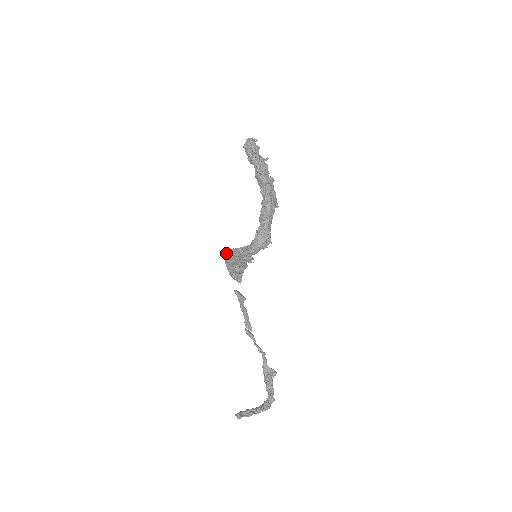
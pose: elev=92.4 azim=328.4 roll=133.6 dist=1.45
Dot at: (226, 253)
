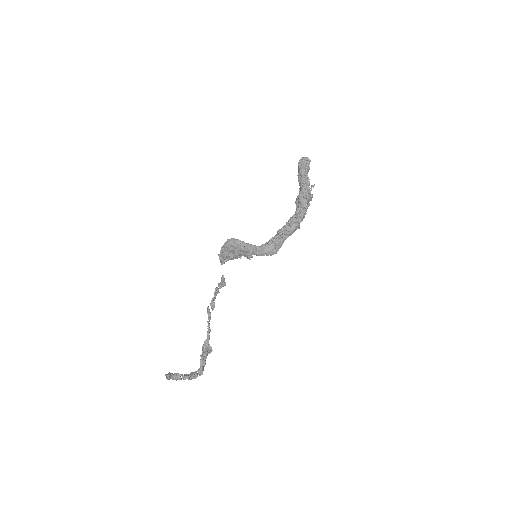
Dot at: (231, 240)
